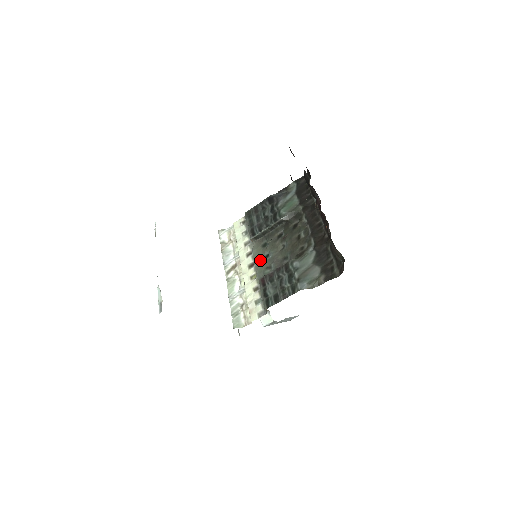
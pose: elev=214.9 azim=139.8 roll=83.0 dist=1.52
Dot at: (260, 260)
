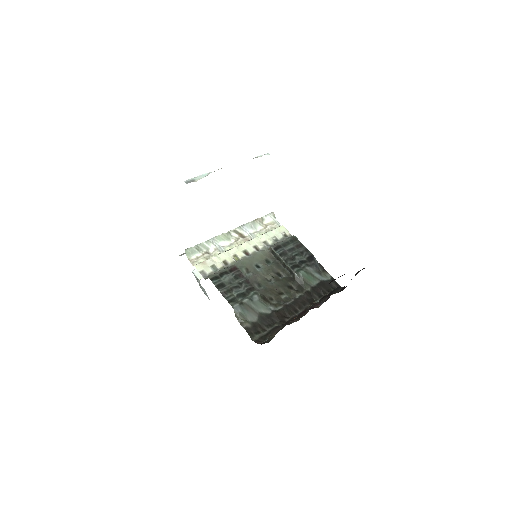
Dot at: (253, 260)
